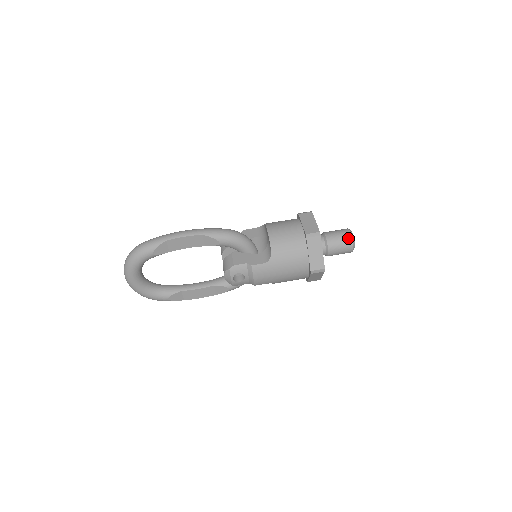
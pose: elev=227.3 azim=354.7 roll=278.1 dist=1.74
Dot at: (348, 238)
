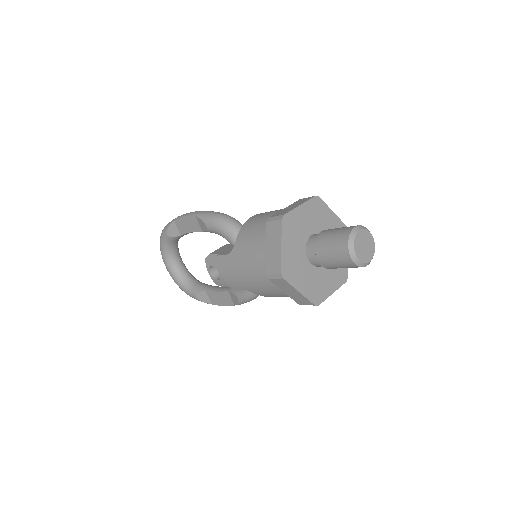
Dot at: (343, 236)
